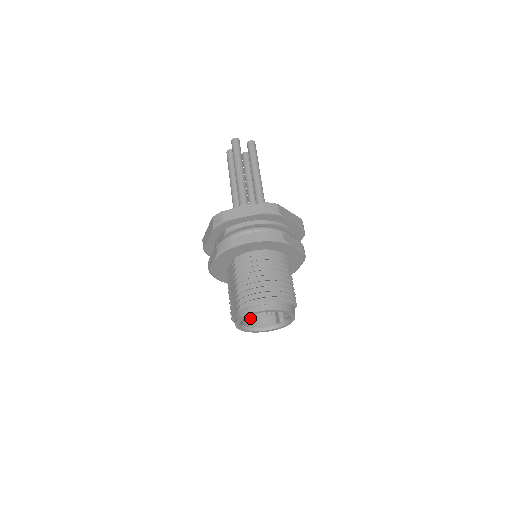
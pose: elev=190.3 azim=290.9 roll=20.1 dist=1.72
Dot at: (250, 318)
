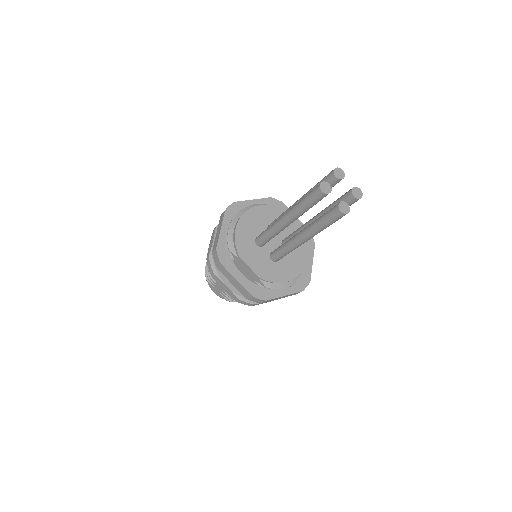
Dot at: occluded
